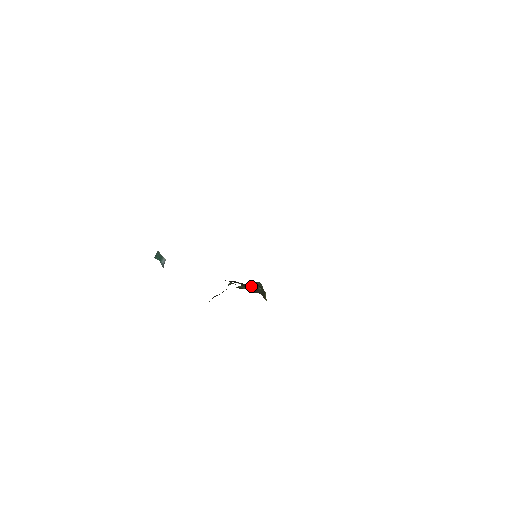
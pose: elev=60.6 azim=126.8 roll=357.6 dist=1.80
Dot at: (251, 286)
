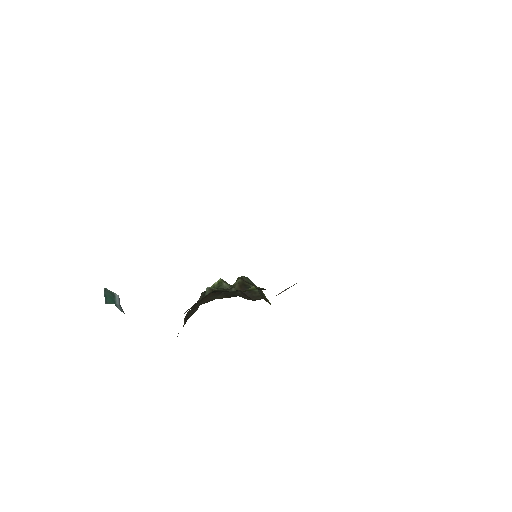
Dot at: (243, 289)
